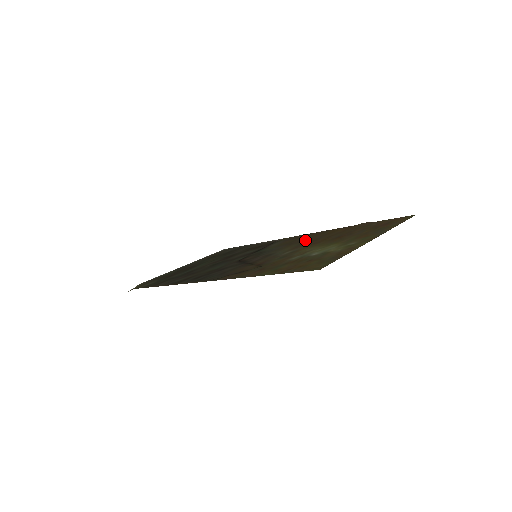
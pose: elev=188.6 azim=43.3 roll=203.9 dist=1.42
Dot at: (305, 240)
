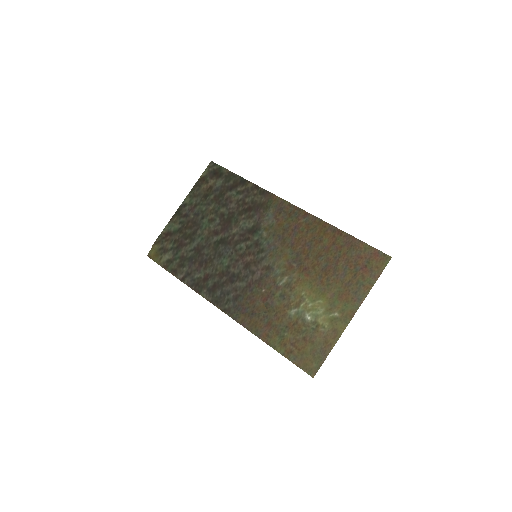
Dot at: (297, 242)
